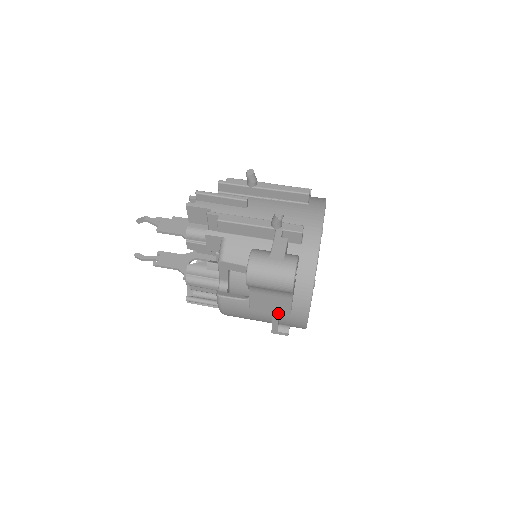
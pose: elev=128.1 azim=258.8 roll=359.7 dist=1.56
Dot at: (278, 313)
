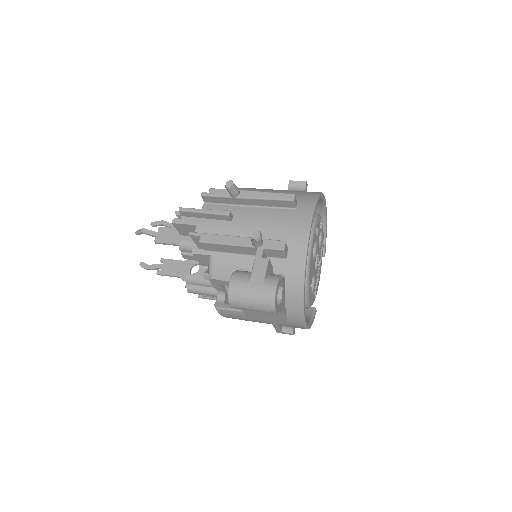
Dot at: (275, 321)
